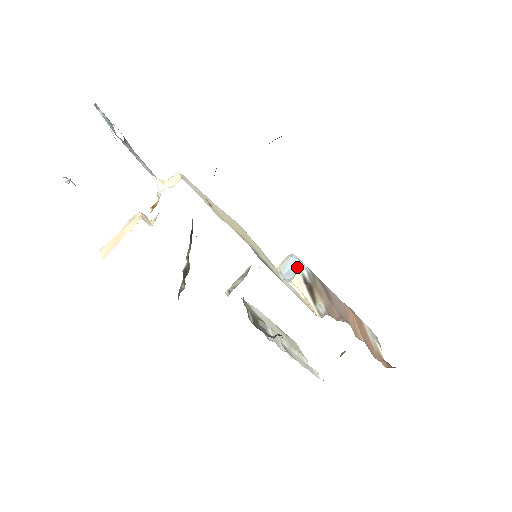
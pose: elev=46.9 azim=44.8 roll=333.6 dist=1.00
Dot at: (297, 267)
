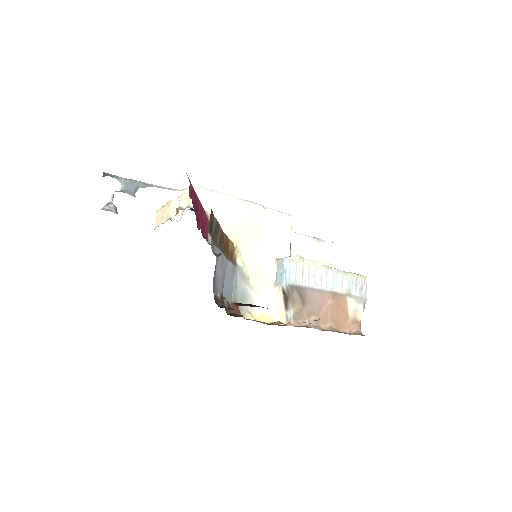
Dot at: (282, 278)
